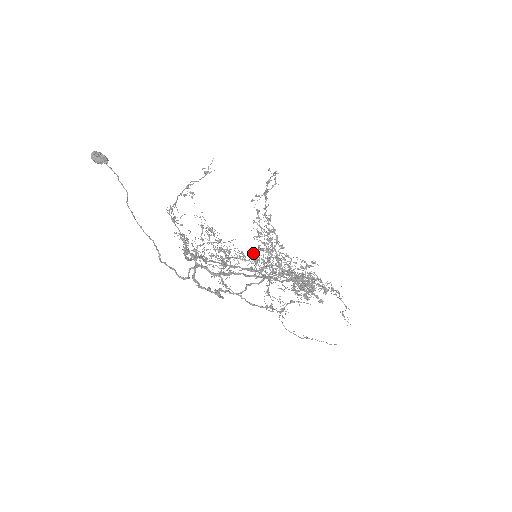
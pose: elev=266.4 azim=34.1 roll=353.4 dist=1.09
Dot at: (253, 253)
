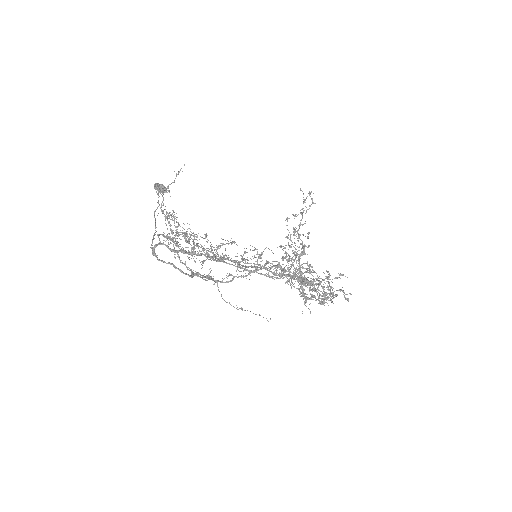
Dot at: occluded
